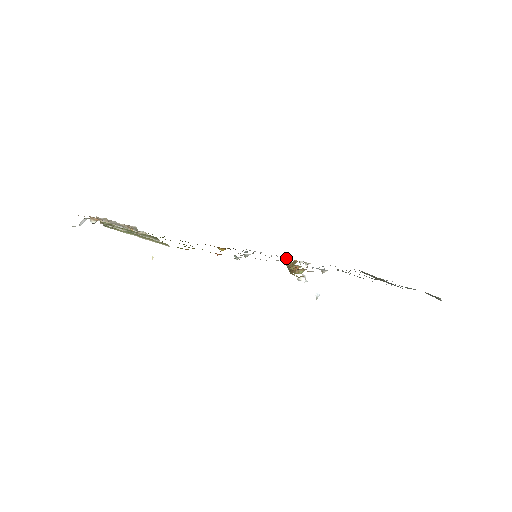
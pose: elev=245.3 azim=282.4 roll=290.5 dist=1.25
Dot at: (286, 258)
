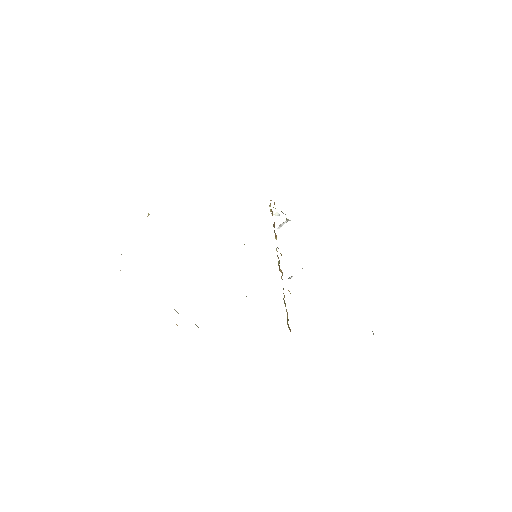
Dot at: (270, 200)
